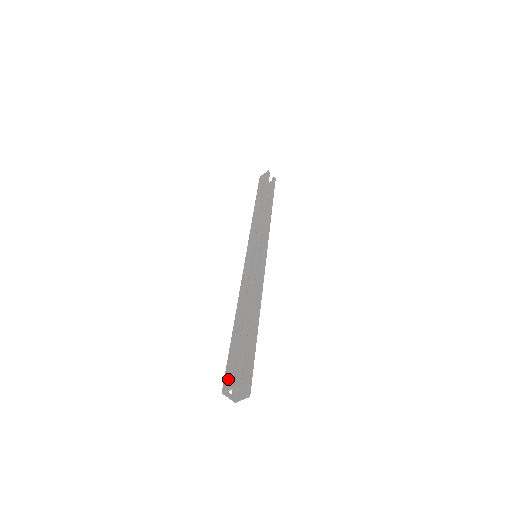
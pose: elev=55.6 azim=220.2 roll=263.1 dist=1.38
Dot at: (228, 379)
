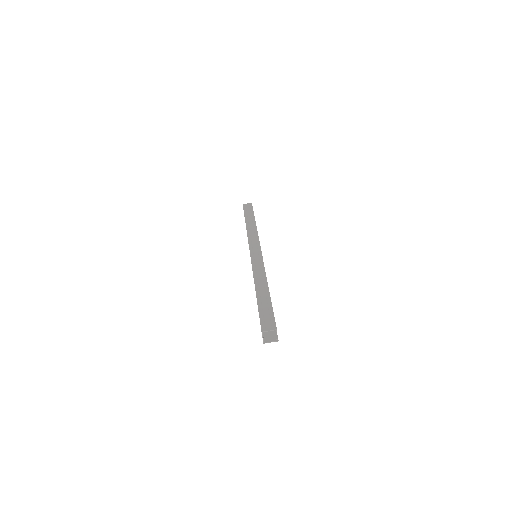
Dot at: (265, 324)
